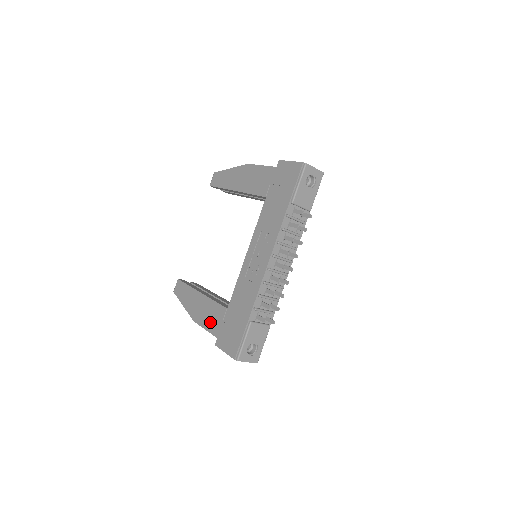
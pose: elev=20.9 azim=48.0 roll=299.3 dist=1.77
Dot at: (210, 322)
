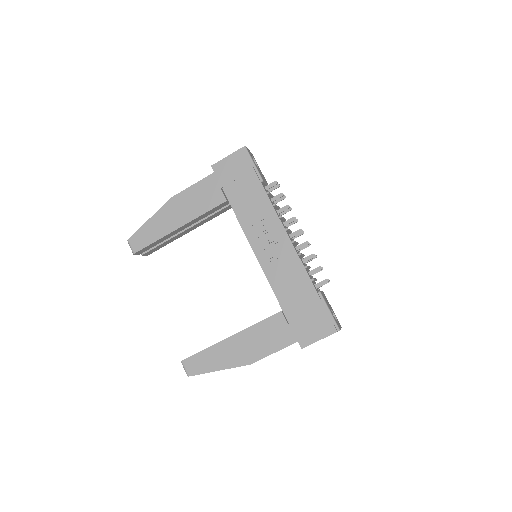
Dot at: (274, 341)
